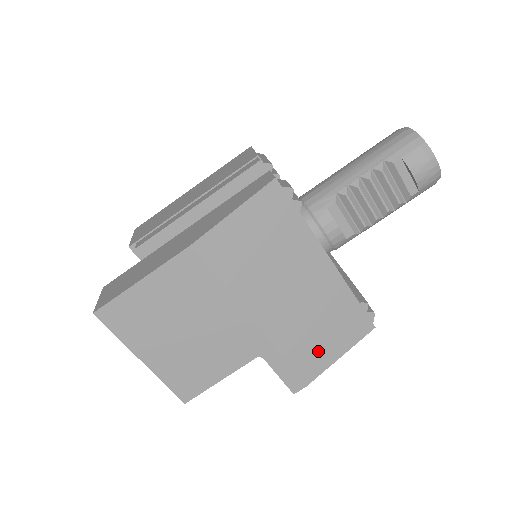
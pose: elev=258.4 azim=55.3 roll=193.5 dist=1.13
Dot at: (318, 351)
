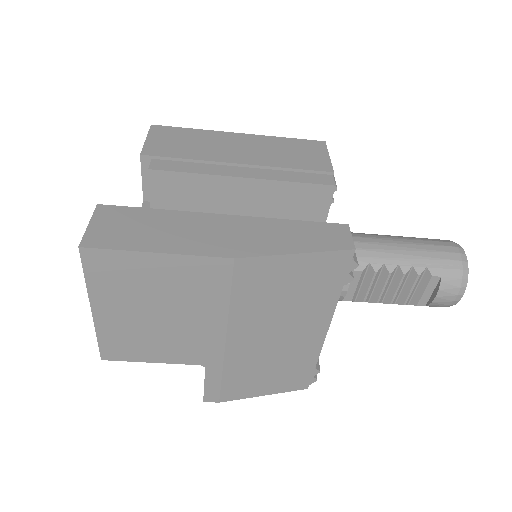
Dot at: (252, 384)
